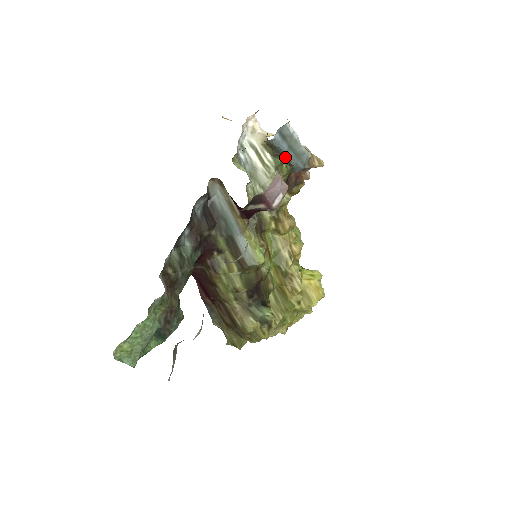
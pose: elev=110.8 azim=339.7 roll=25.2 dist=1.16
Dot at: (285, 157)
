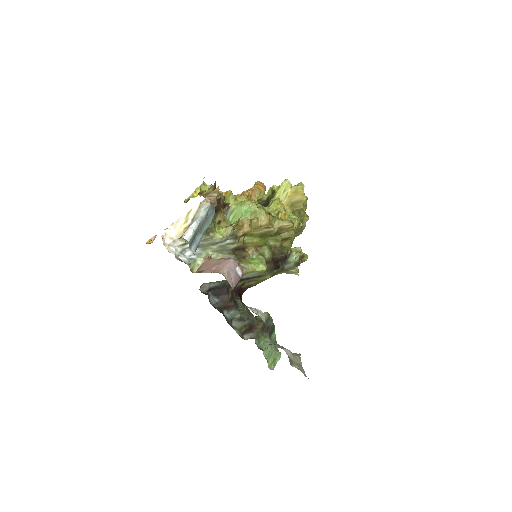
Dot at: occluded
